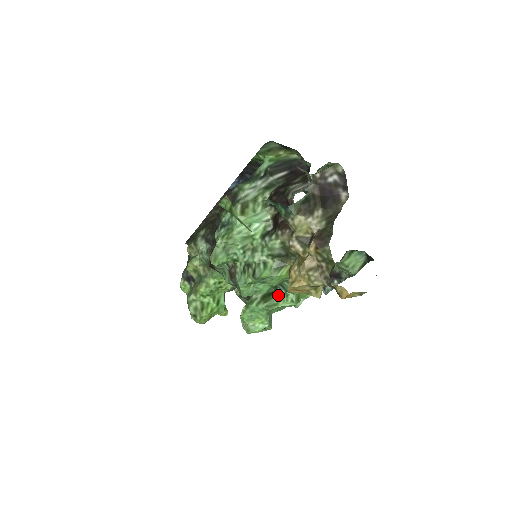
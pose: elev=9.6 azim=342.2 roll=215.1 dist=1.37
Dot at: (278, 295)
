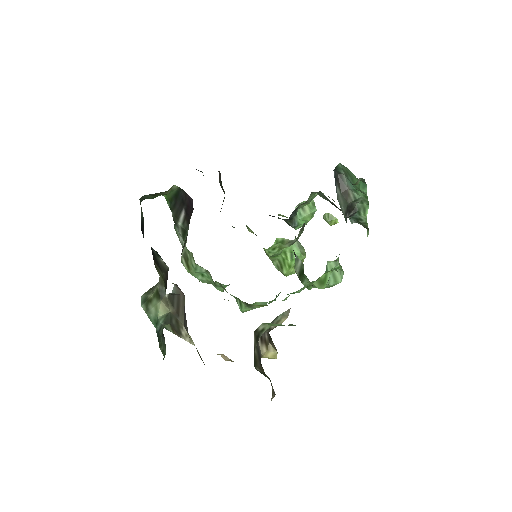
Dot at: (306, 277)
